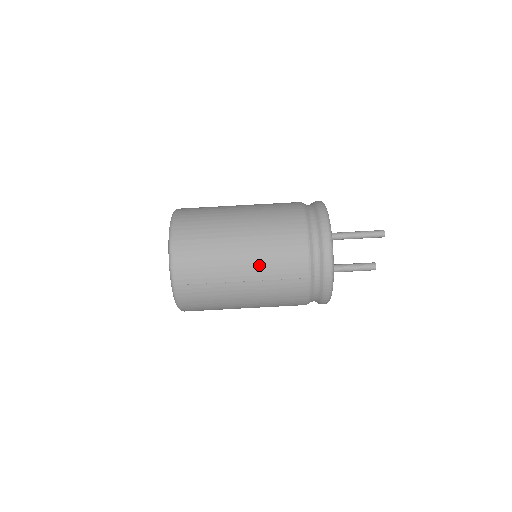
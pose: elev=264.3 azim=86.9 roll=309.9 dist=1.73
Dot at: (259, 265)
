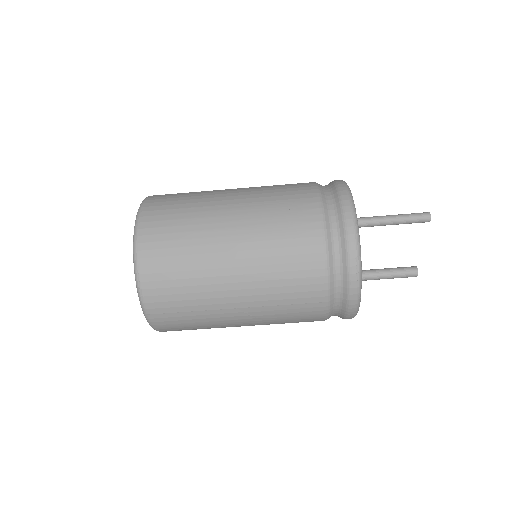
Dot at: (259, 289)
